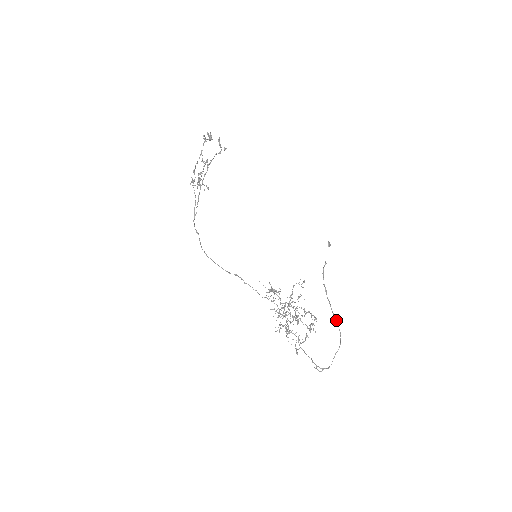
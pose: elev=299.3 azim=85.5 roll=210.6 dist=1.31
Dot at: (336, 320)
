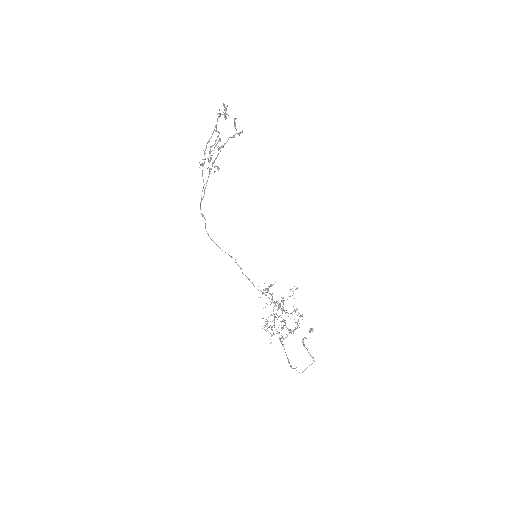
Dot at: (311, 356)
